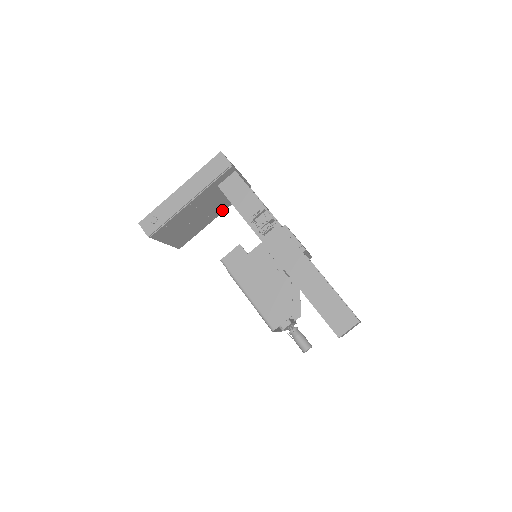
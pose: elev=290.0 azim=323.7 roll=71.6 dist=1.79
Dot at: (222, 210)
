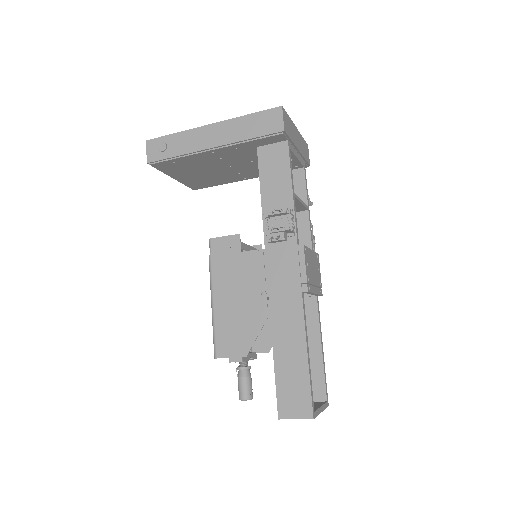
Dot at: occluded
